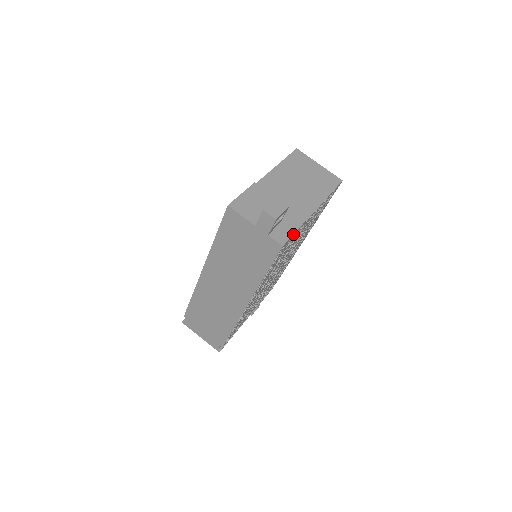
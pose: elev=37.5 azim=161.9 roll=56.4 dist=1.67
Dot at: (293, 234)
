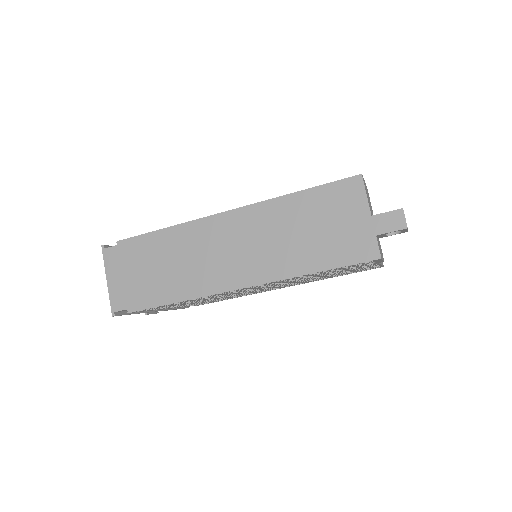
Dot at: occluded
